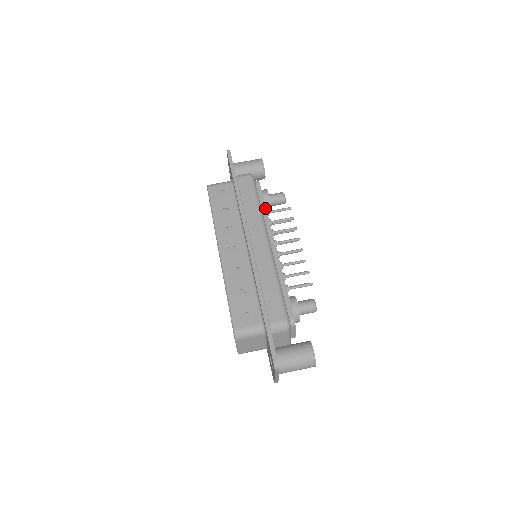
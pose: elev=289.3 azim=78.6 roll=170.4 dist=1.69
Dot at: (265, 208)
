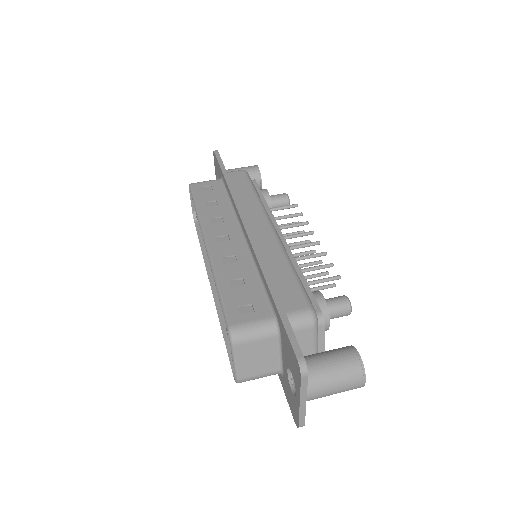
Dot at: (265, 201)
